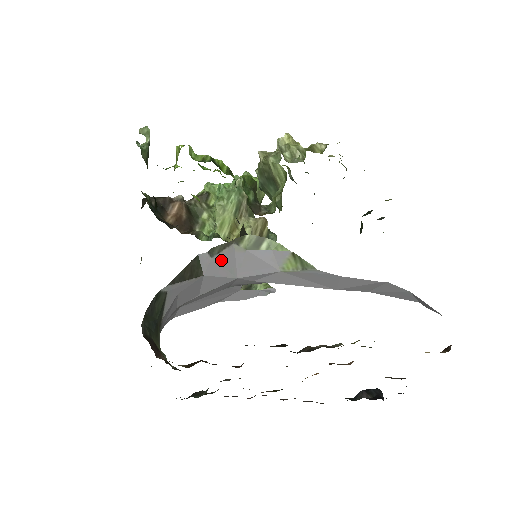
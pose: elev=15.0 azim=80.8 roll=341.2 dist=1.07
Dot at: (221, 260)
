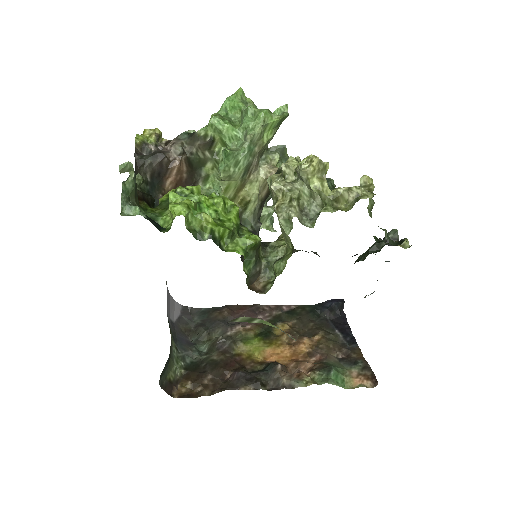
Dot at: occluded
